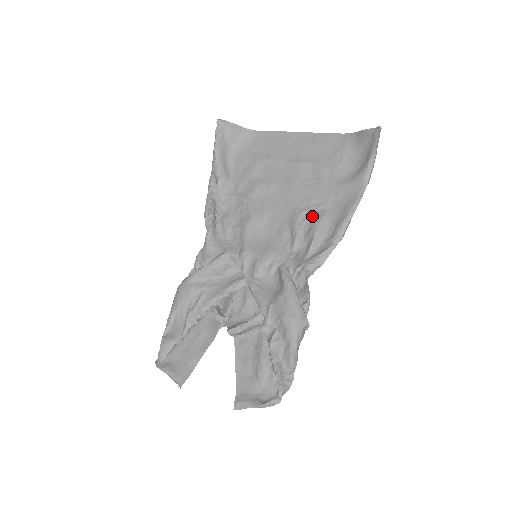
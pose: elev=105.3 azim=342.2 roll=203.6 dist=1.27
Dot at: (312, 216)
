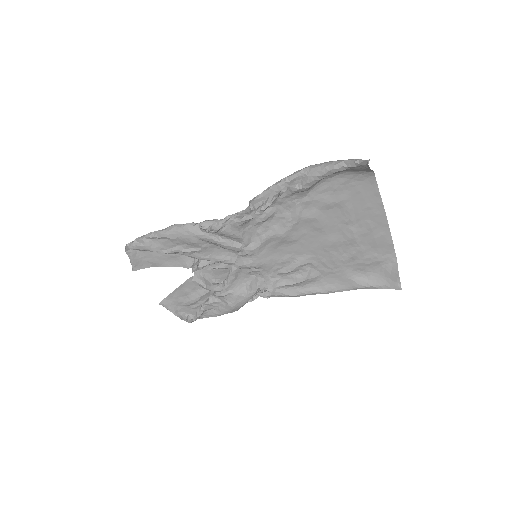
Dot at: (311, 270)
